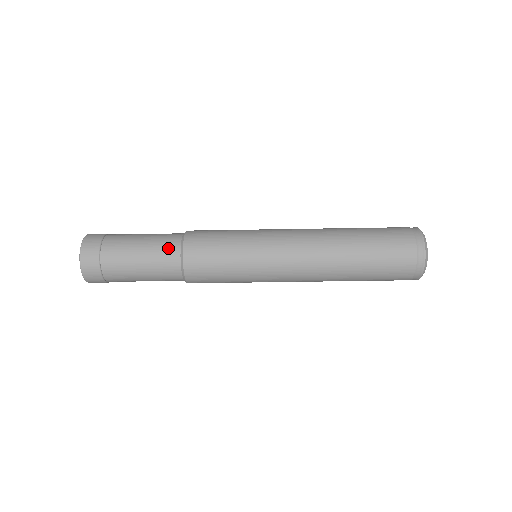
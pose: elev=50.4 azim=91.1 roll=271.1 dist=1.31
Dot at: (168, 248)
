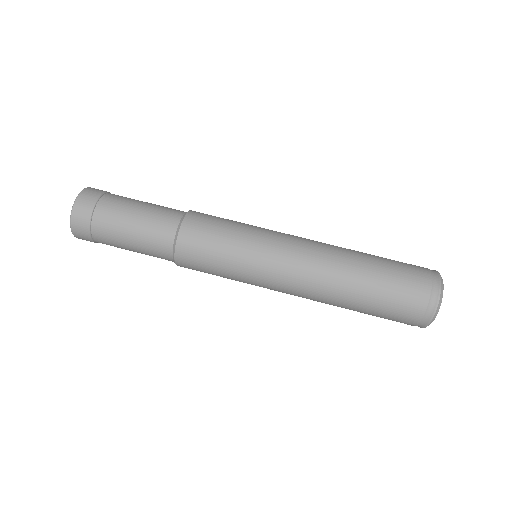
Dot at: occluded
